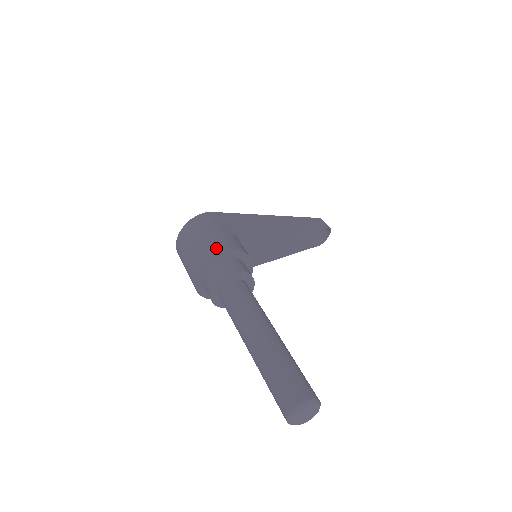
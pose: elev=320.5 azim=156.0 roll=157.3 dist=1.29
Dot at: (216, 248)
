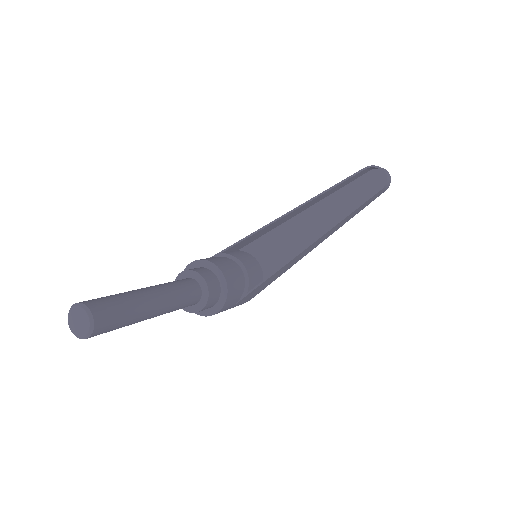
Dot at: occluded
